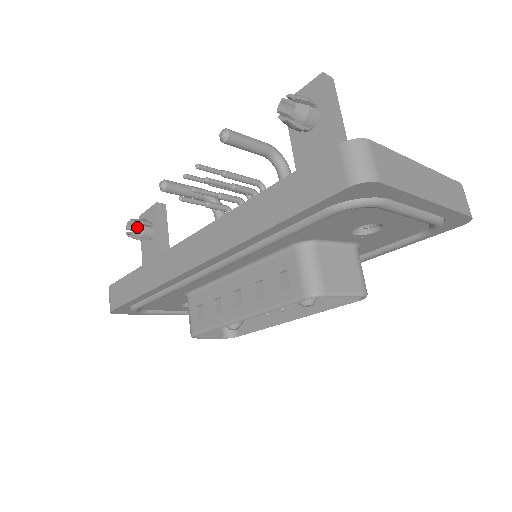
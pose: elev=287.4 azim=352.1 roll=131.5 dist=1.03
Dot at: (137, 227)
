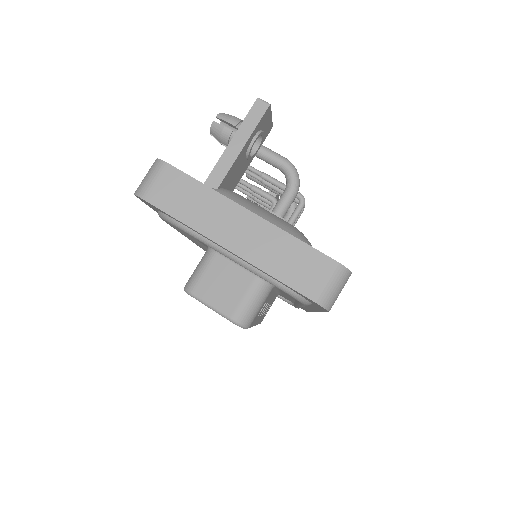
Dot at: occluded
